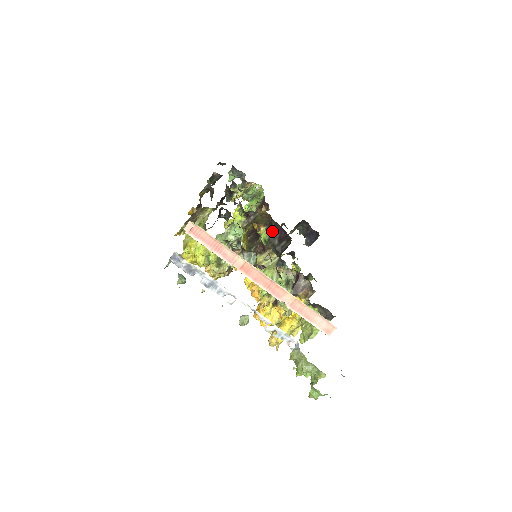
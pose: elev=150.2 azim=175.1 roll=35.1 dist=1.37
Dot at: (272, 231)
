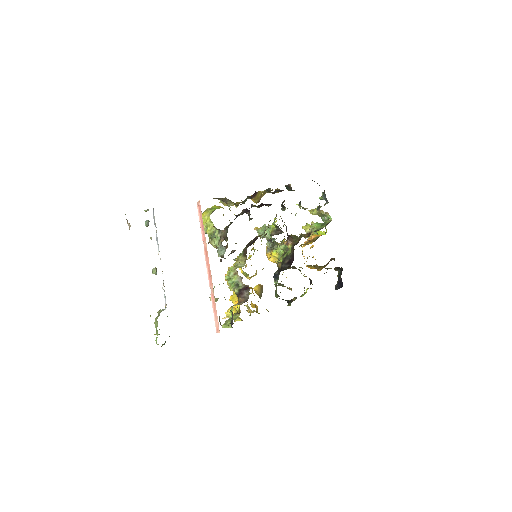
Dot at: (291, 252)
